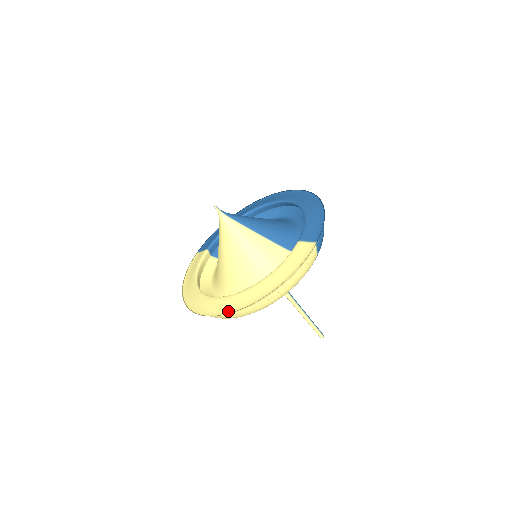
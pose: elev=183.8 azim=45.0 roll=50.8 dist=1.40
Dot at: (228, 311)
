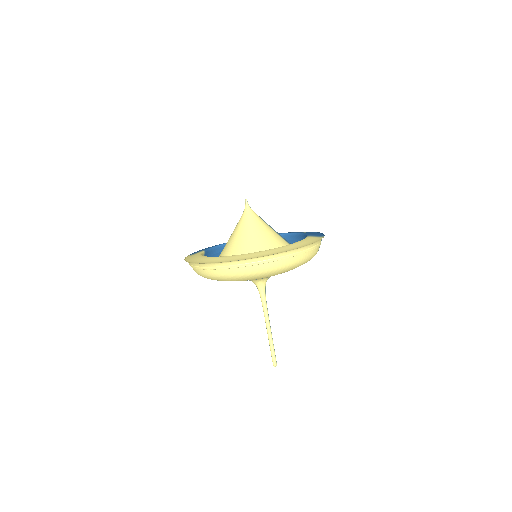
Dot at: (261, 256)
